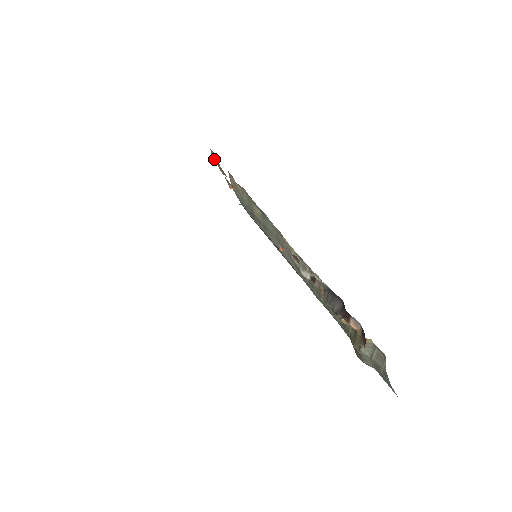
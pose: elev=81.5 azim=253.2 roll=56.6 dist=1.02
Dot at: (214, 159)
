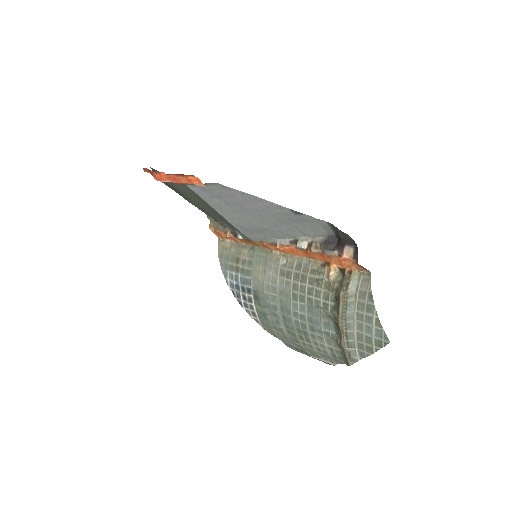
Dot at: (211, 227)
